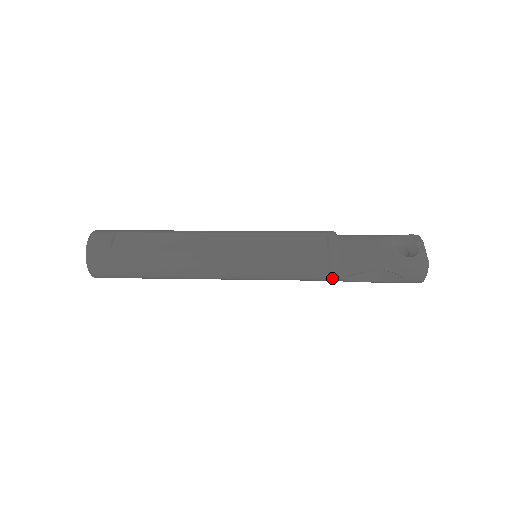
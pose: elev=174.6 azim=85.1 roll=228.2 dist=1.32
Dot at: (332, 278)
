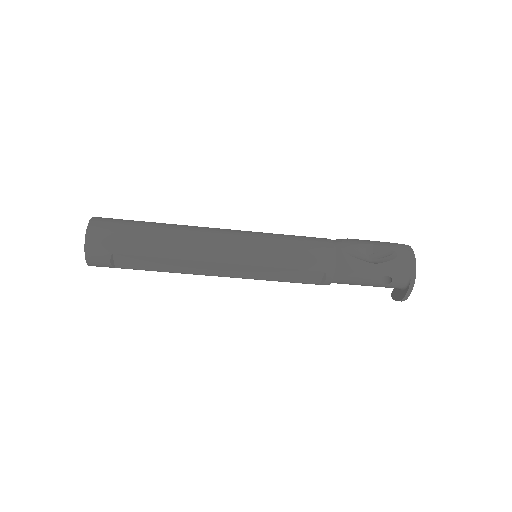
Dot at: (333, 250)
